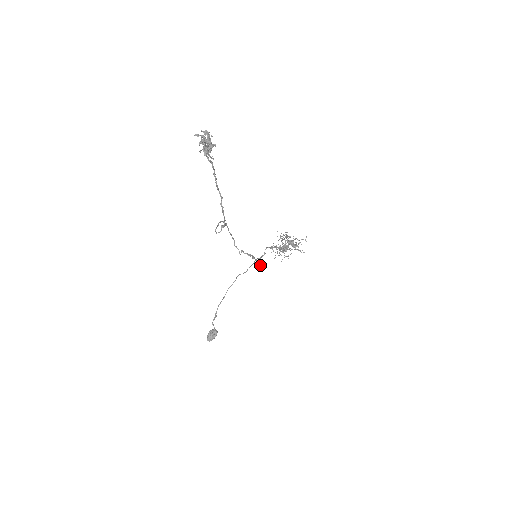
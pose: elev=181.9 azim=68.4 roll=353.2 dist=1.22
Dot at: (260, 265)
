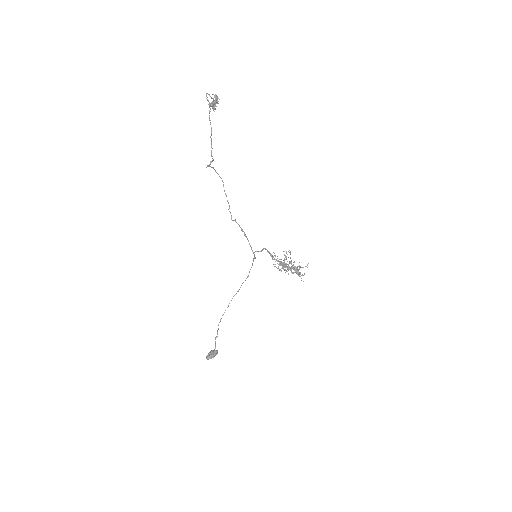
Dot at: (252, 250)
